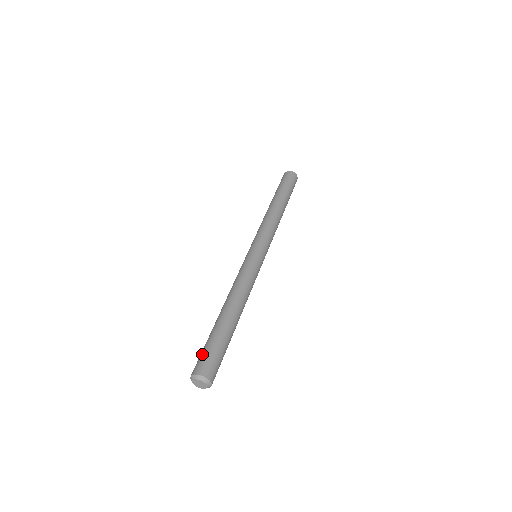
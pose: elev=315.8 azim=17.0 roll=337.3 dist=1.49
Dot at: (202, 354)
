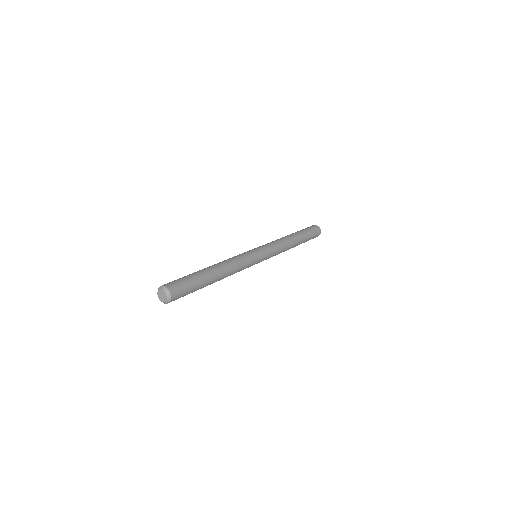
Dot at: occluded
